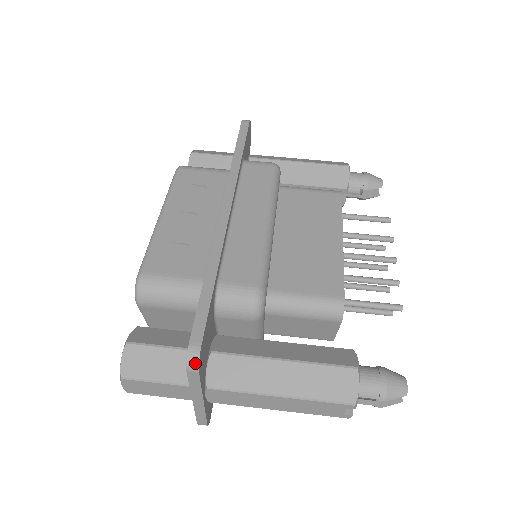
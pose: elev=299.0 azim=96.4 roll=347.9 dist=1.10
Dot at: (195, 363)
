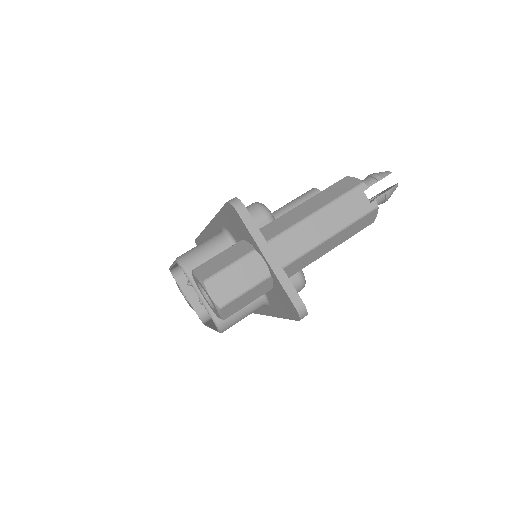
Dot at: (238, 202)
